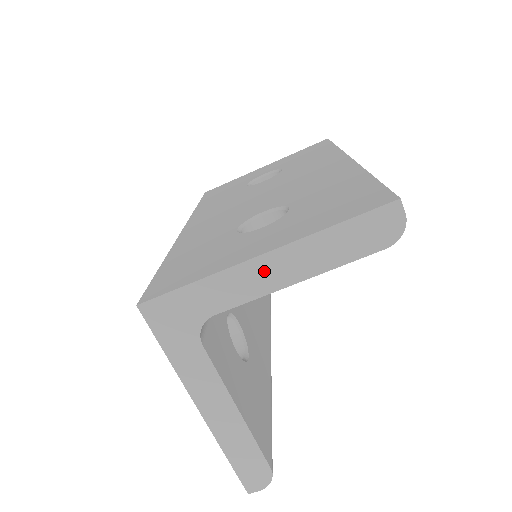
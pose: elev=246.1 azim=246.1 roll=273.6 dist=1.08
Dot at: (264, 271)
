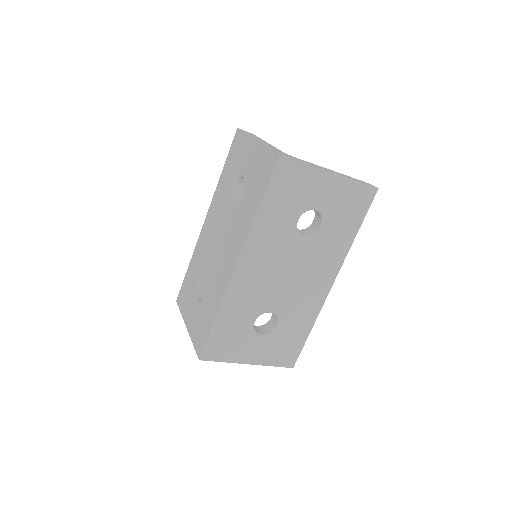
Dot at: occluded
